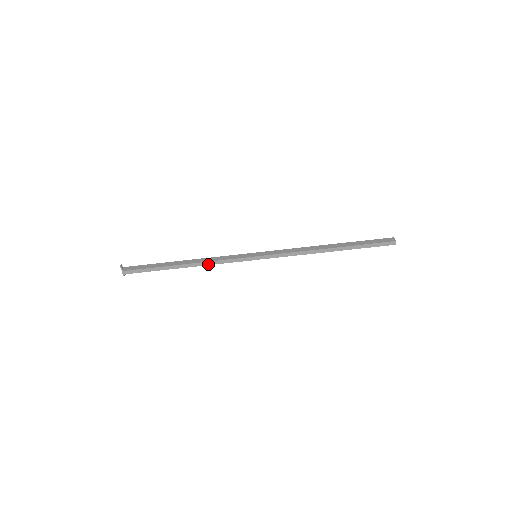
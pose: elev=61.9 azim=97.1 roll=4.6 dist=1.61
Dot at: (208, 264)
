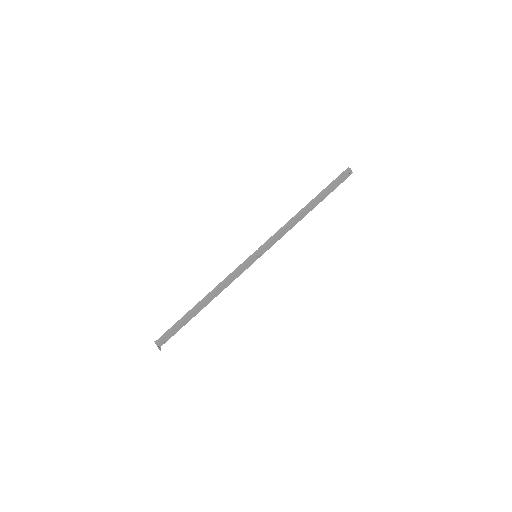
Dot at: (220, 286)
